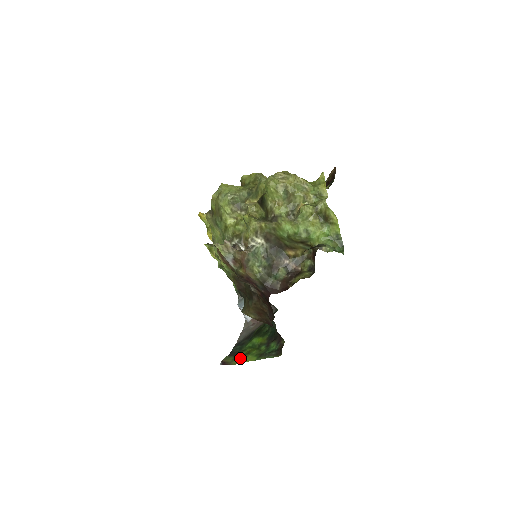
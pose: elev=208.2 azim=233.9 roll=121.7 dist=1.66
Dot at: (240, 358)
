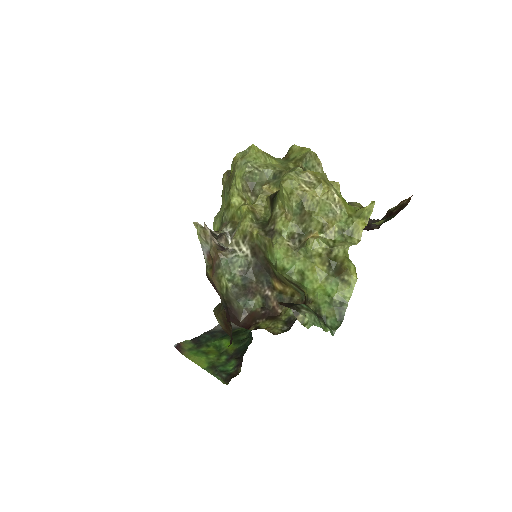
Dot at: (196, 353)
